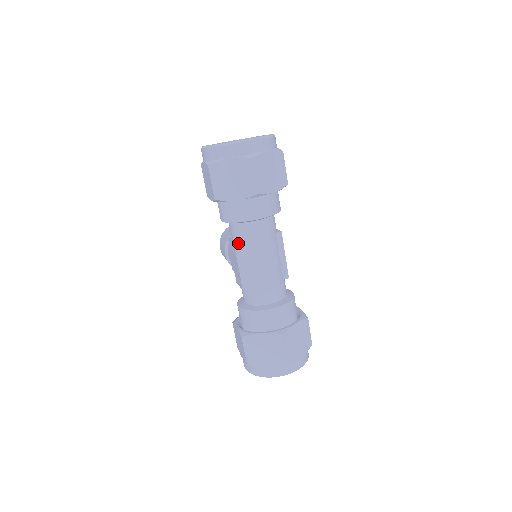
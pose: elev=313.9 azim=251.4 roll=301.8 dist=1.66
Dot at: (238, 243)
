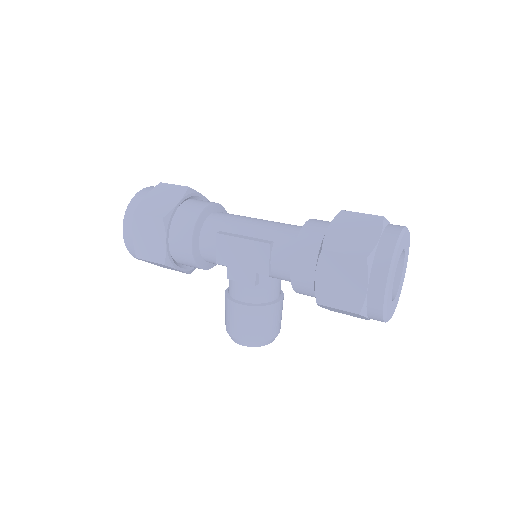
Dot at: (220, 232)
